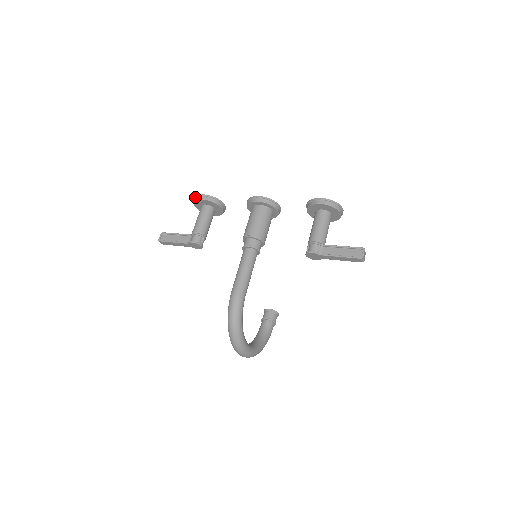
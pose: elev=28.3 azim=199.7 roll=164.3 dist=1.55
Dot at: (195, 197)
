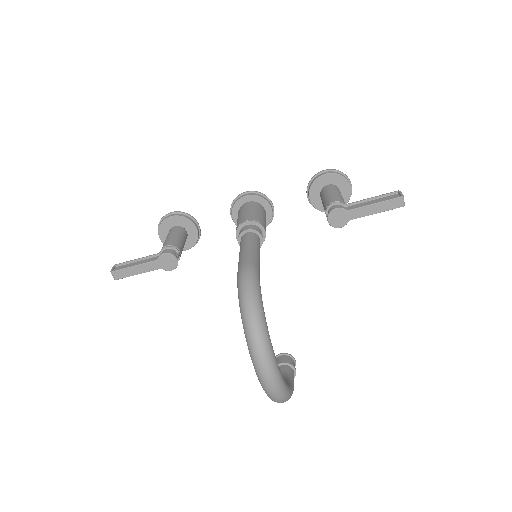
Dot at: (160, 220)
